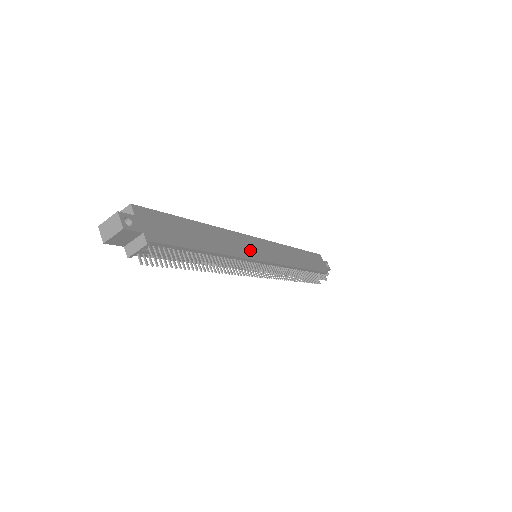
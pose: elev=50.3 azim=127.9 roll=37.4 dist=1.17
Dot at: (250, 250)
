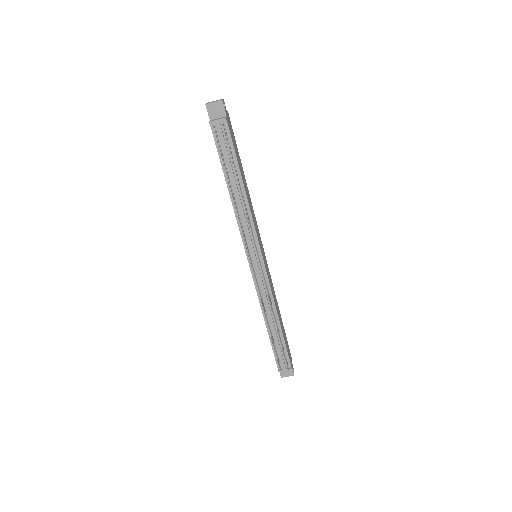
Dot at: (258, 235)
